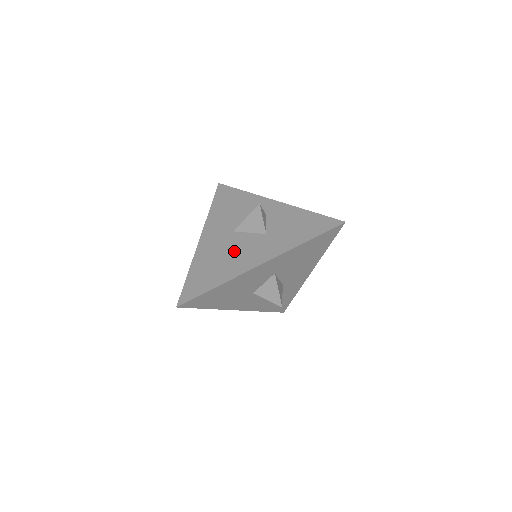
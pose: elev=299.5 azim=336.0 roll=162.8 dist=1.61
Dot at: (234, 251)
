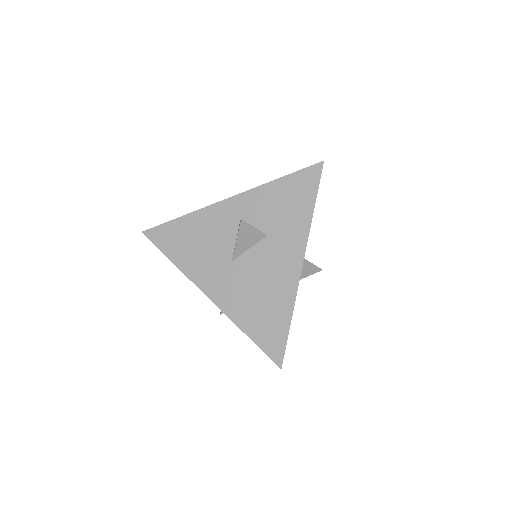
Dot at: (260, 277)
